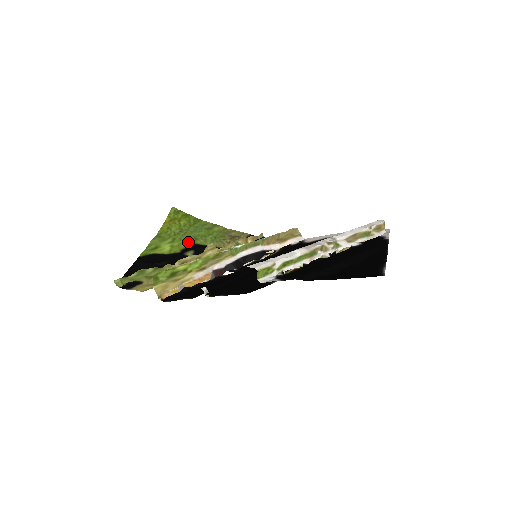
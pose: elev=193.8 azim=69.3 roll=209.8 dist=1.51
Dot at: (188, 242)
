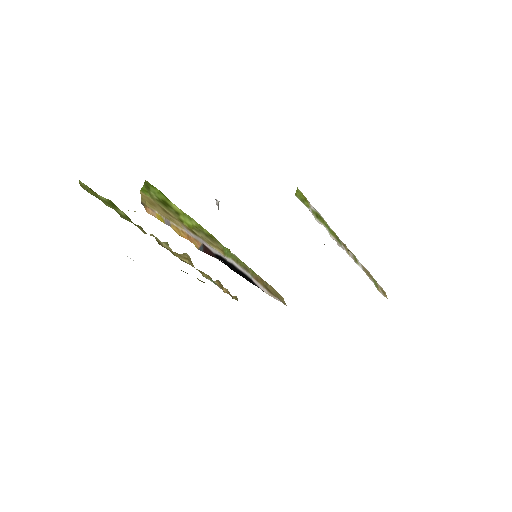
Dot at: occluded
